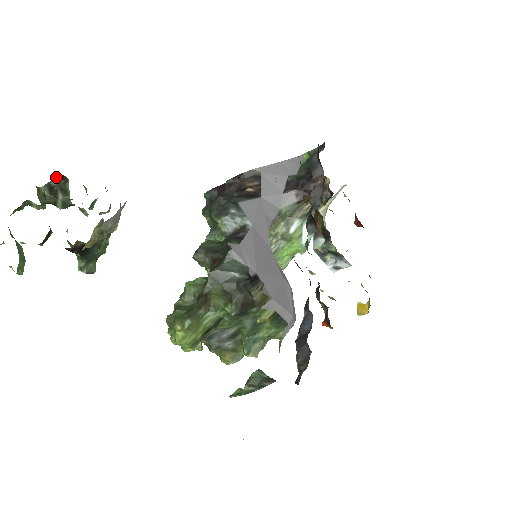
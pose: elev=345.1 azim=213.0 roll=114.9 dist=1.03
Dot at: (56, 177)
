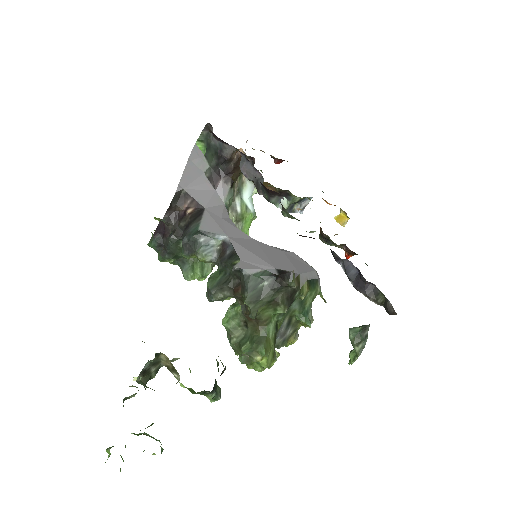
Dot at: (148, 361)
